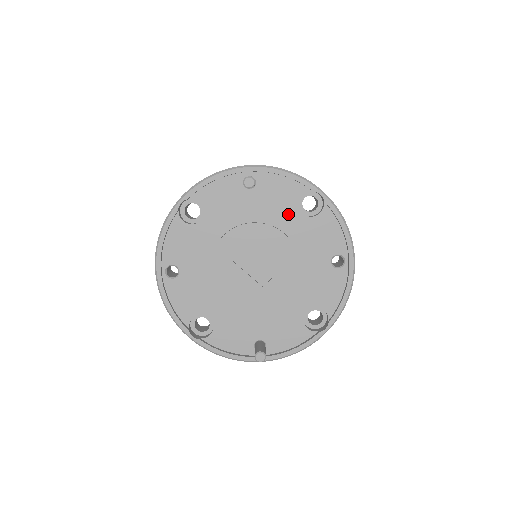
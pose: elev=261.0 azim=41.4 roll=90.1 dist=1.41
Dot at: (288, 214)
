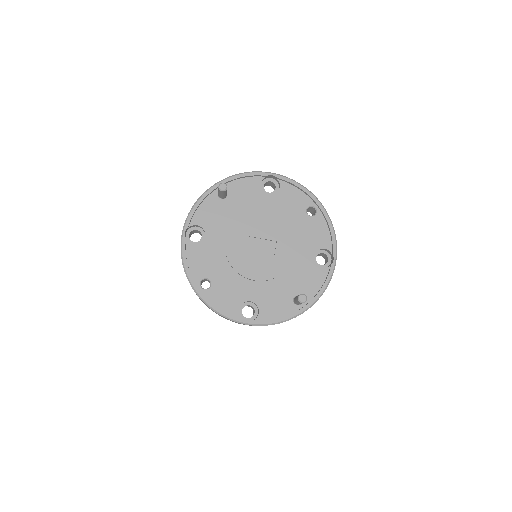
Dot at: (260, 200)
